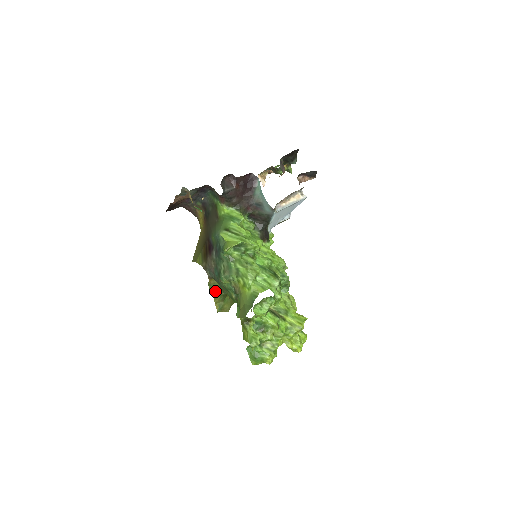
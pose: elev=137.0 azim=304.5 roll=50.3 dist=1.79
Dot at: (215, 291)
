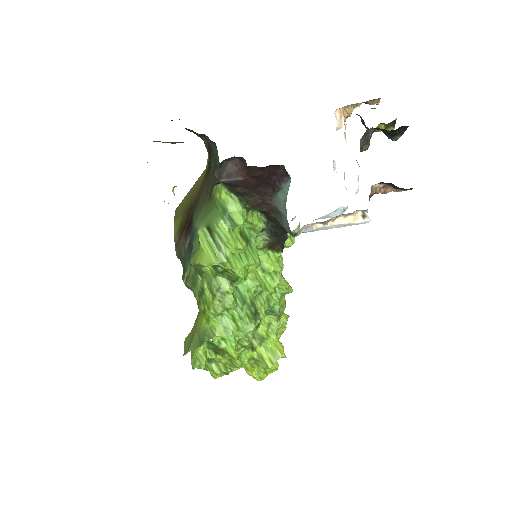
Dot at: occluded
